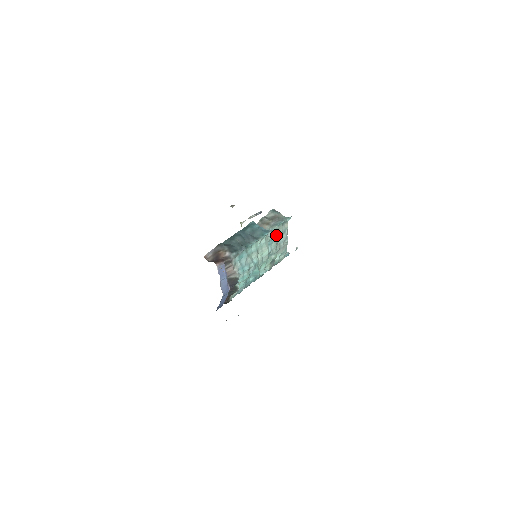
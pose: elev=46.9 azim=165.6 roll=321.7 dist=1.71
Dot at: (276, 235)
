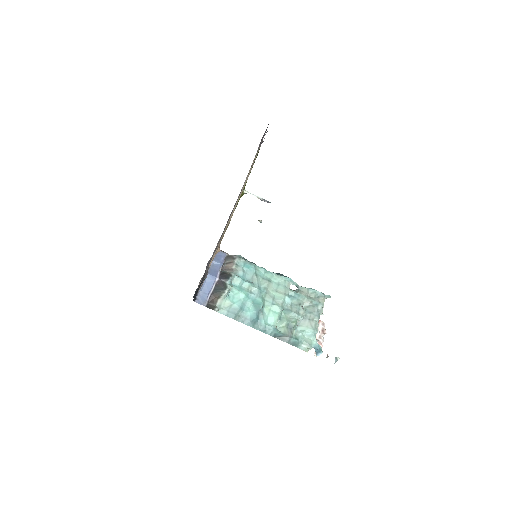
Dot at: (302, 295)
